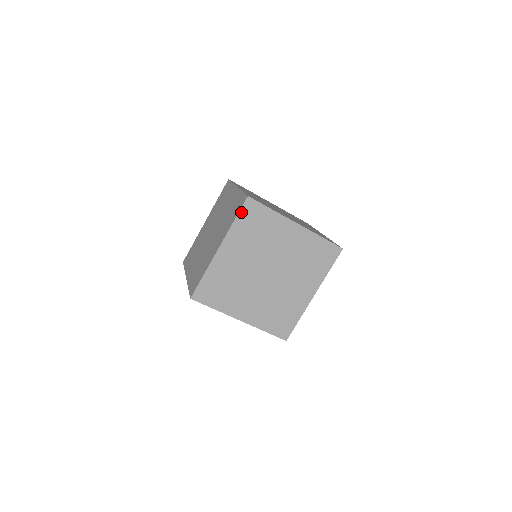
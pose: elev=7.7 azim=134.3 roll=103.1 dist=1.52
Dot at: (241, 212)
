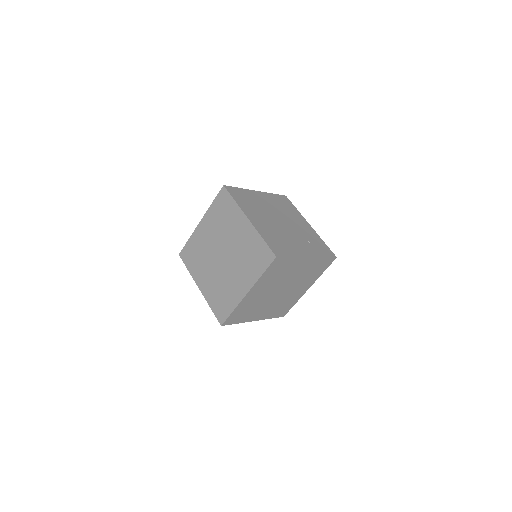
Dot at: (217, 197)
